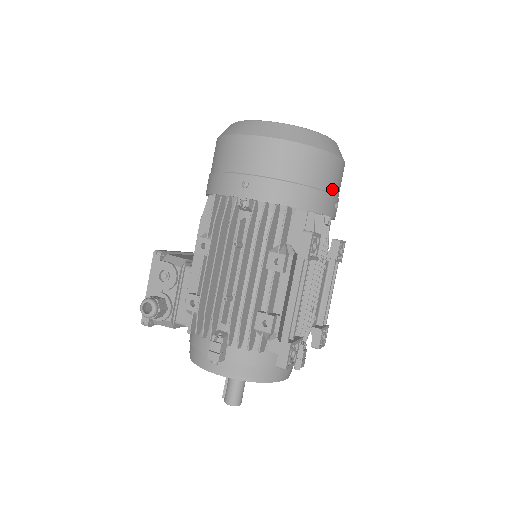
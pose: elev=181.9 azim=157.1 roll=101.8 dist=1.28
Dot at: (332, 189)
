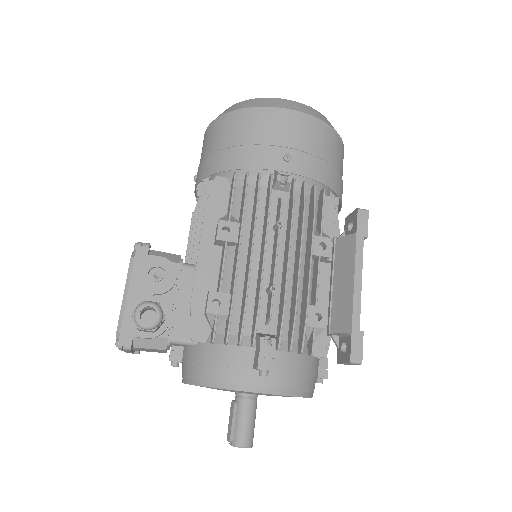
Dot at: occluded
